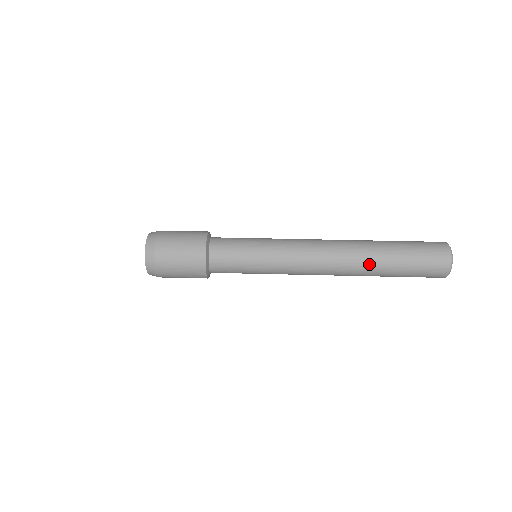
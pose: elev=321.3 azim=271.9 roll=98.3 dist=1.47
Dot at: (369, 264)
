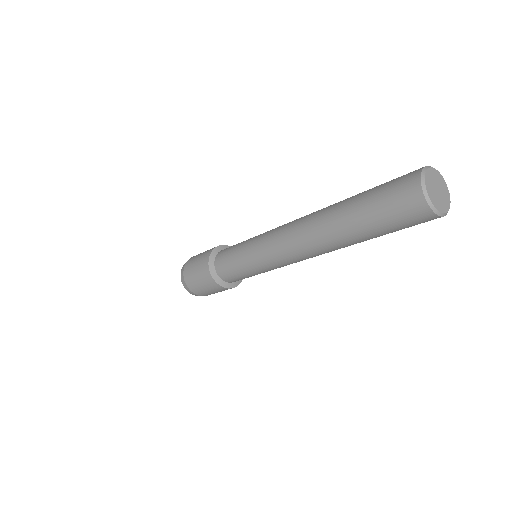
Dot at: (330, 210)
